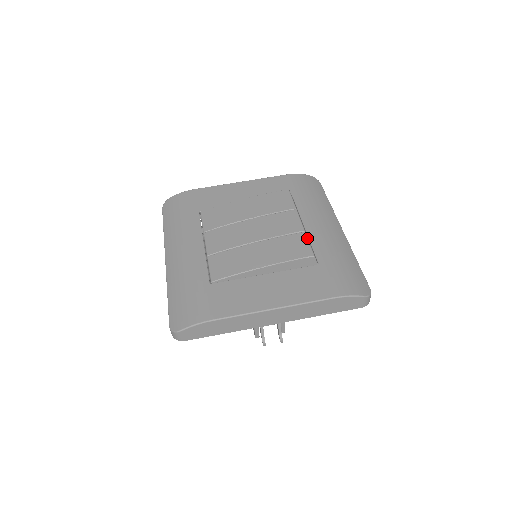
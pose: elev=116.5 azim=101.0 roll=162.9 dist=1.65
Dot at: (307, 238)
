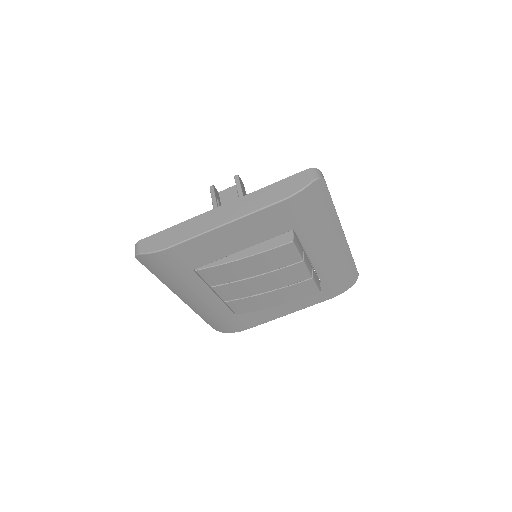
Dot at: (314, 283)
